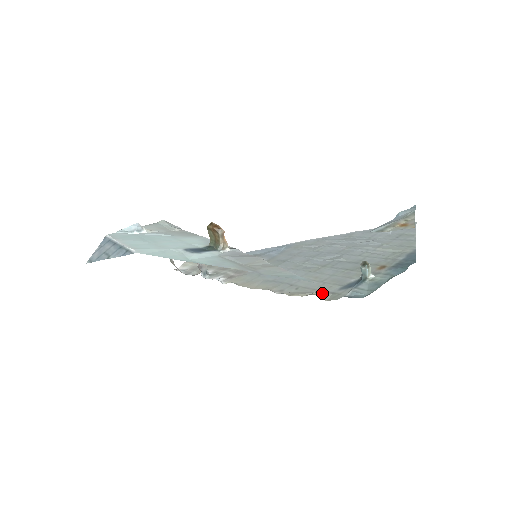
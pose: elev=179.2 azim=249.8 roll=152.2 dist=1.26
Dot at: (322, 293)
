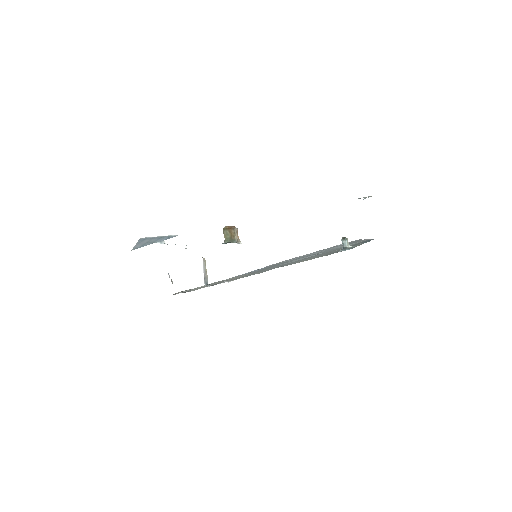
Dot at: occluded
